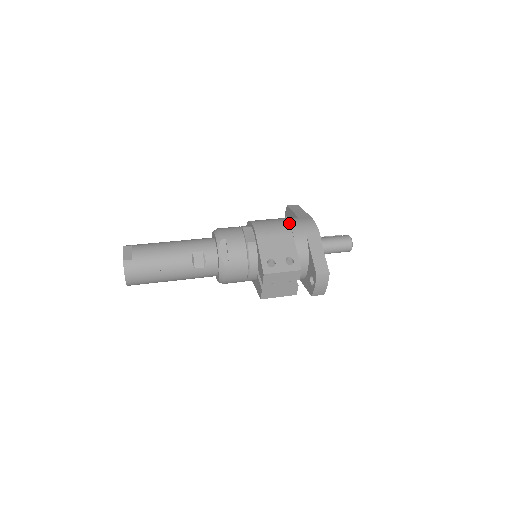
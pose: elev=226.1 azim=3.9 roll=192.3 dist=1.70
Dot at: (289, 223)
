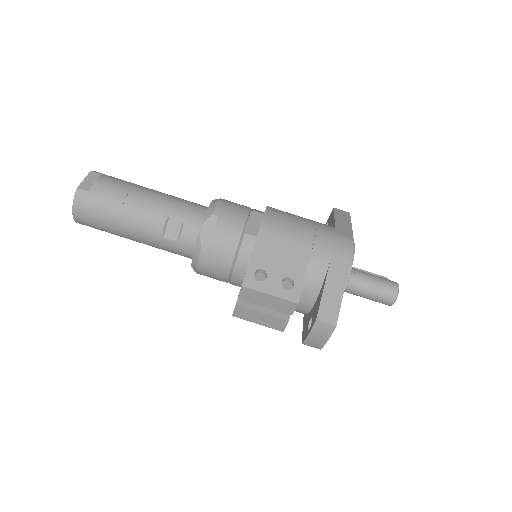
Dot at: (316, 231)
